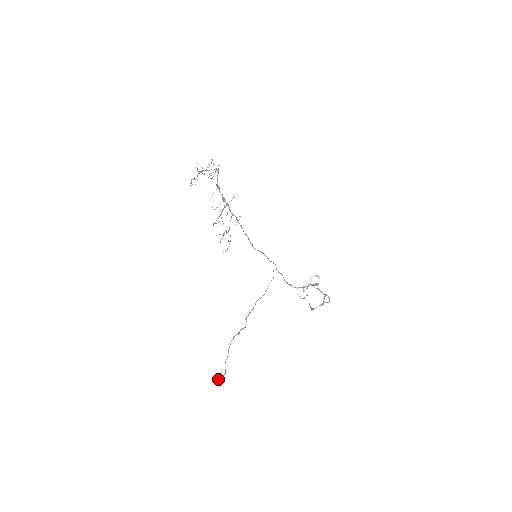
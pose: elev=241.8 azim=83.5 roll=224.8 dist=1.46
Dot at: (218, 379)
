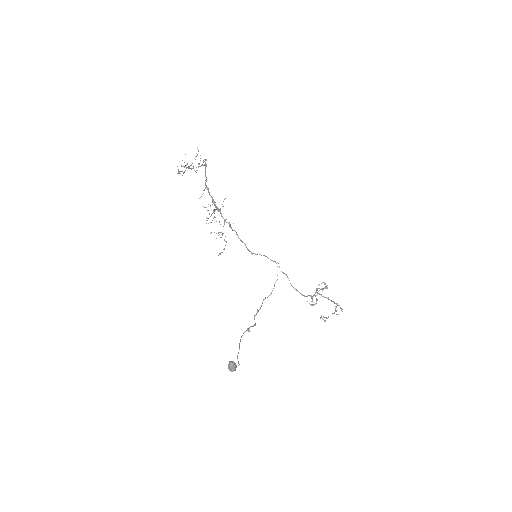
Dot at: (231, 367)
